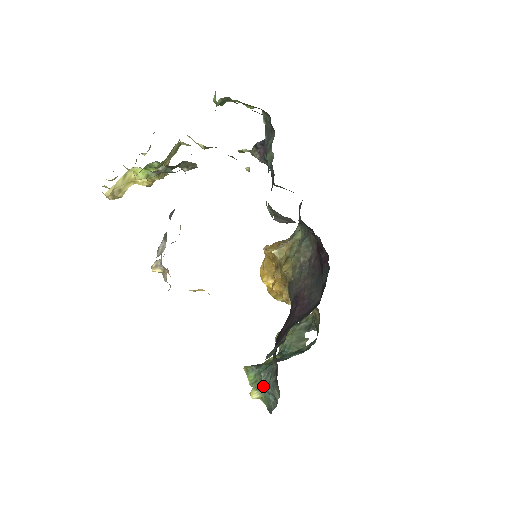
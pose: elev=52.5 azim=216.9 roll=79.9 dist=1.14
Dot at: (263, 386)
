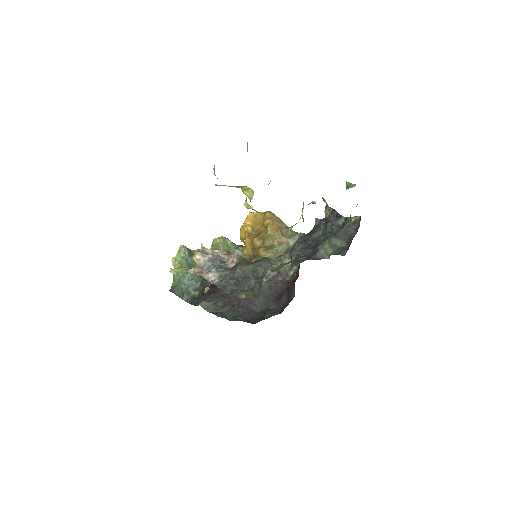
Dot at: (183, 282)
